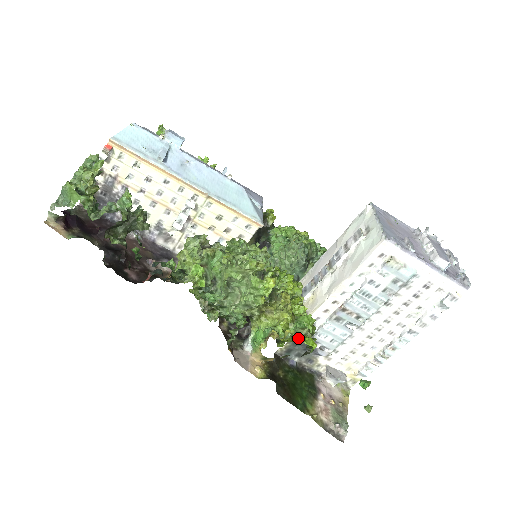
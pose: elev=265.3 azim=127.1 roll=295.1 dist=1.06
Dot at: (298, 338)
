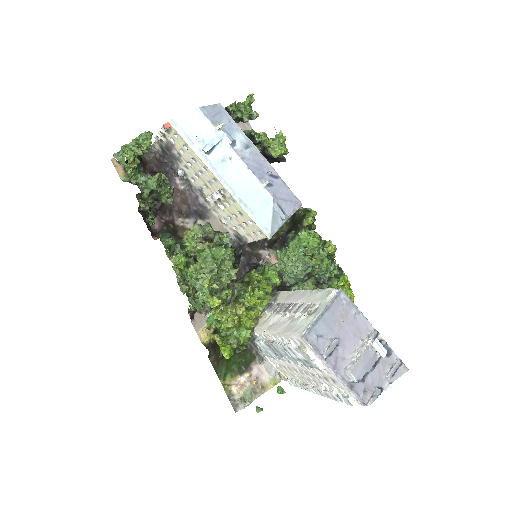
Dot at: (226, 342)
